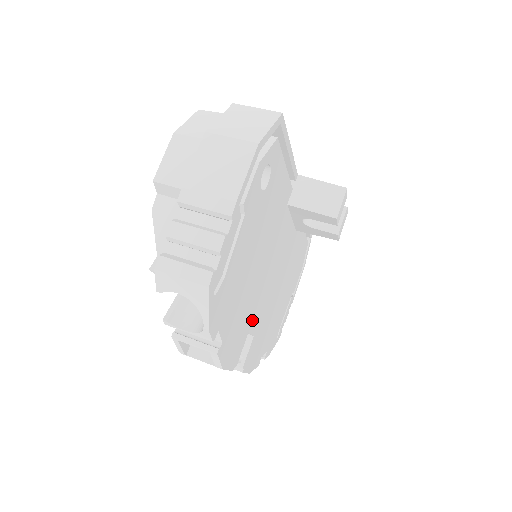
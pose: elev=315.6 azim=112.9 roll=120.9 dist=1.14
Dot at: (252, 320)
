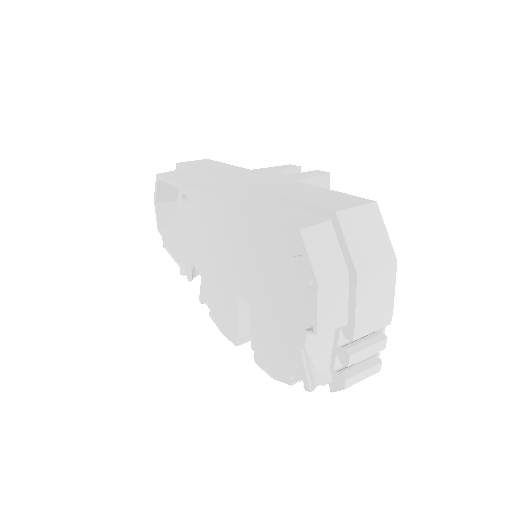
Dot at: occluded
